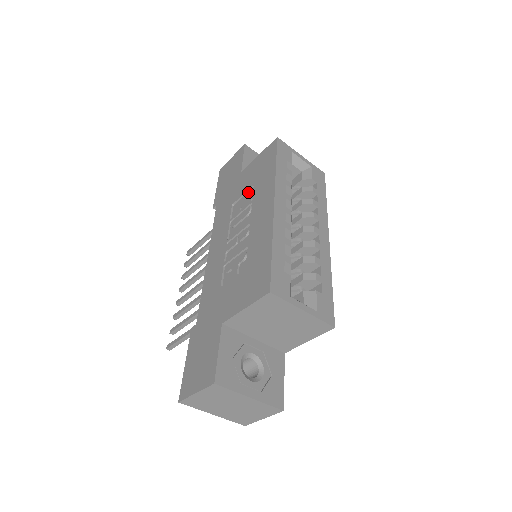
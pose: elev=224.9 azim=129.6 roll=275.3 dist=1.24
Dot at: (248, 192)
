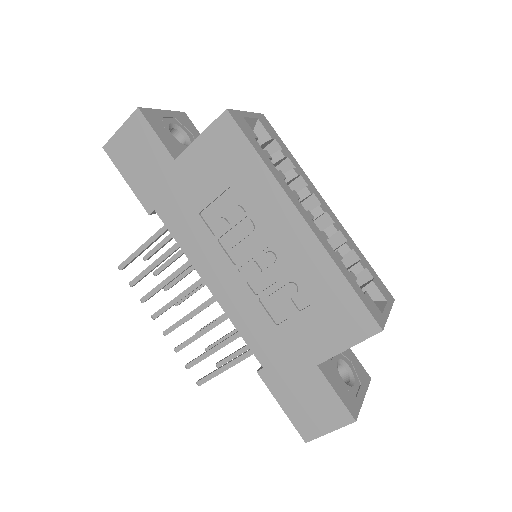
Dot at: (222, 196)
